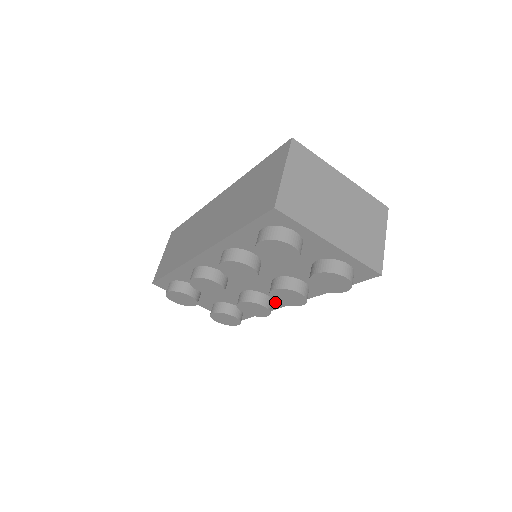
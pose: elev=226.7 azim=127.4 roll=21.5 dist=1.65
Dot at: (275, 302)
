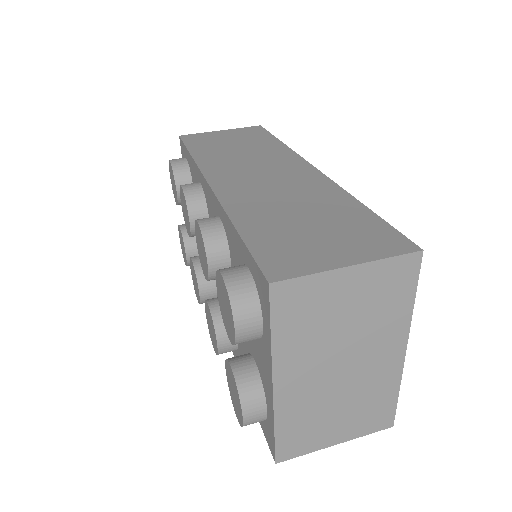
Dot at: occluded
